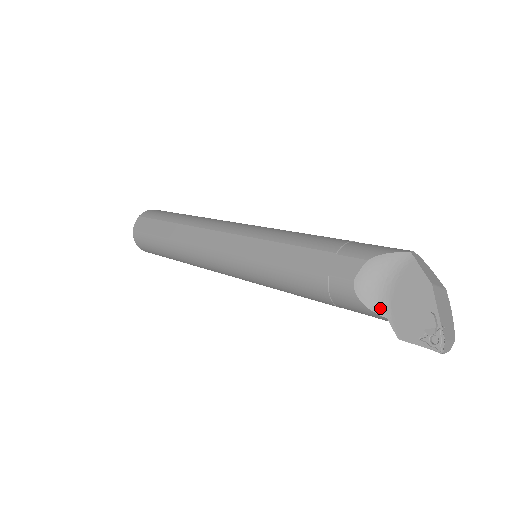
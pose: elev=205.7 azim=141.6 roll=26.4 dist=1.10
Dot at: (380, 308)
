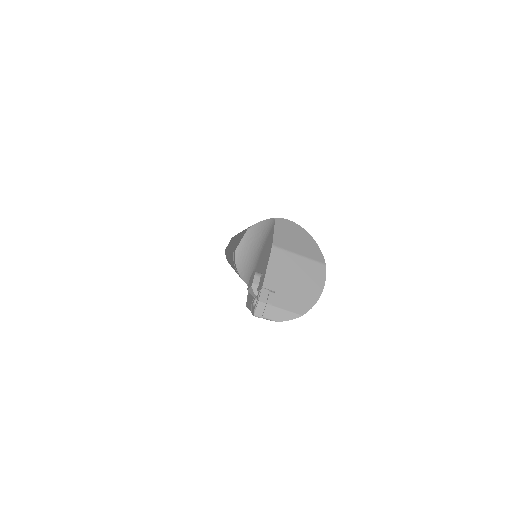
Dot at: (248, 277)
